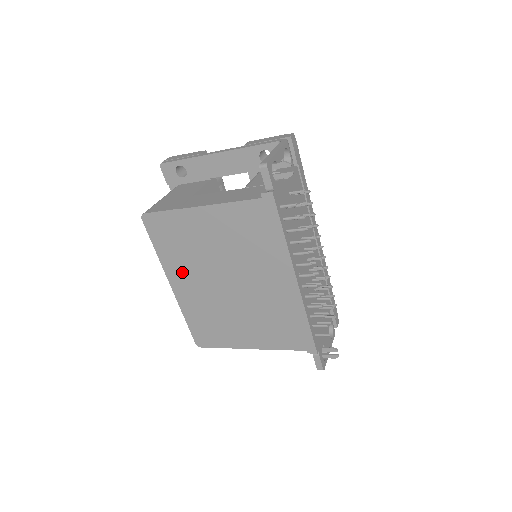
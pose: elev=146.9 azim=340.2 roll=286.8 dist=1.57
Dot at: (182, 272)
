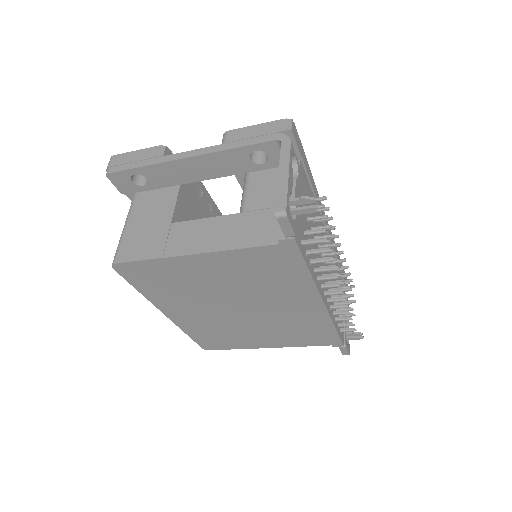
Dot at: (177, 305)
